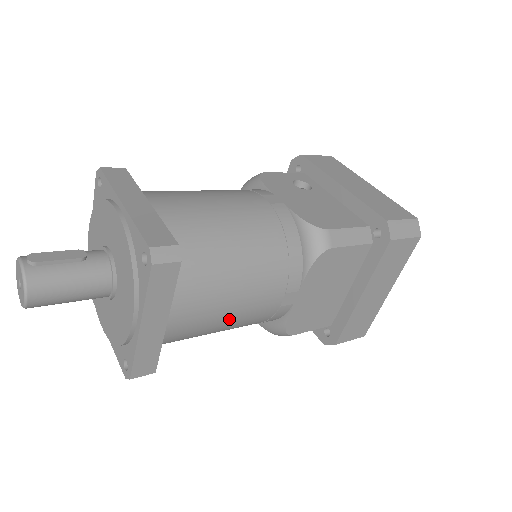
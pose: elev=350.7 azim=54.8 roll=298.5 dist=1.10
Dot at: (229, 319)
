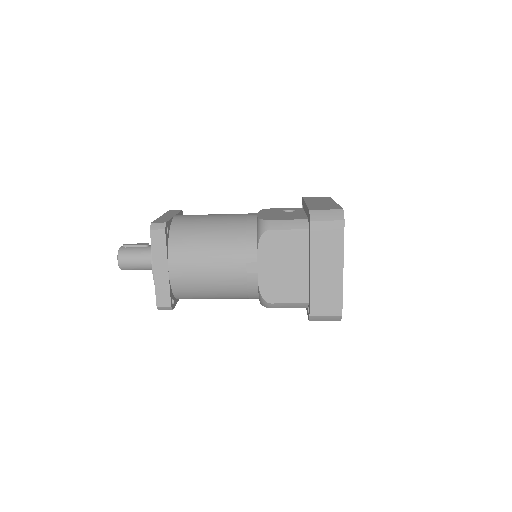
Dot at: (210, 276)
